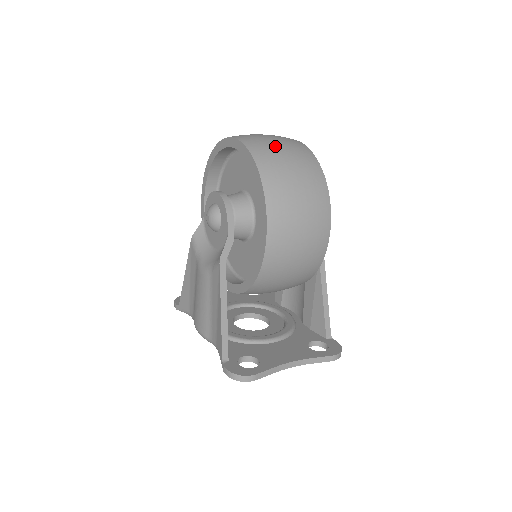
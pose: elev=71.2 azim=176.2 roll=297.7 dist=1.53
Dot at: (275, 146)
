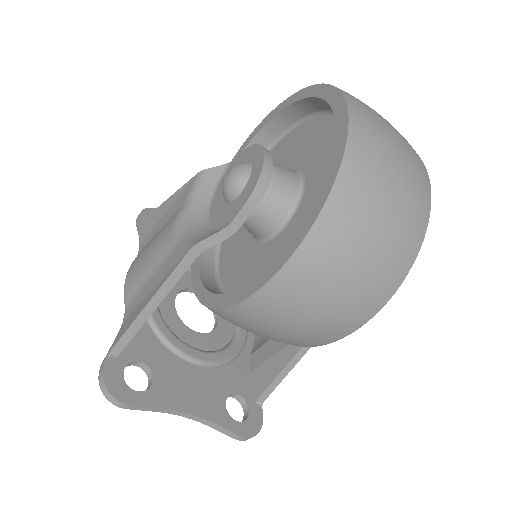
Dot at: (388, 167)
